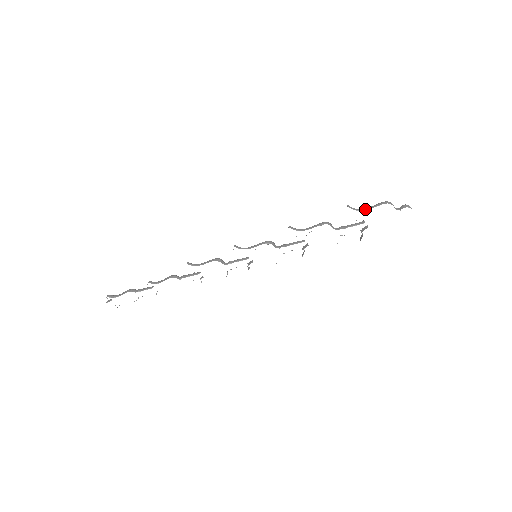
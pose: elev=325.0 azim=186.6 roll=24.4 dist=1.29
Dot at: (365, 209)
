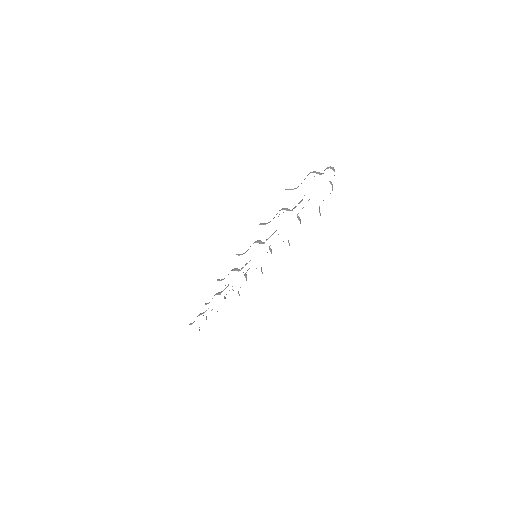
Dot at: occluded
